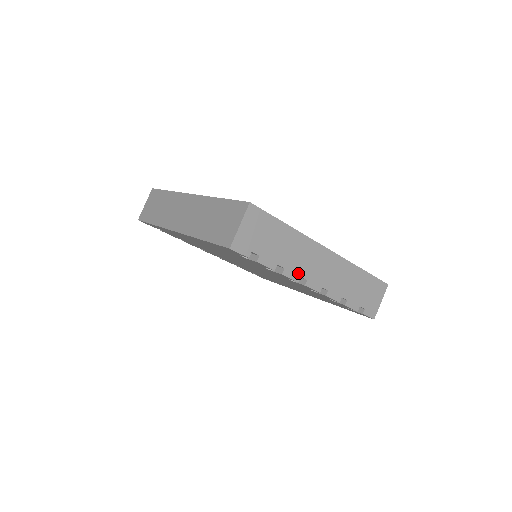
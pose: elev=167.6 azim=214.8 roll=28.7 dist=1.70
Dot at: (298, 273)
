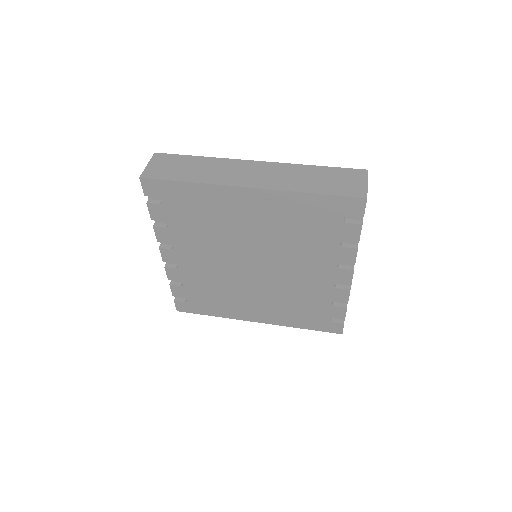
Dot at: occluded
